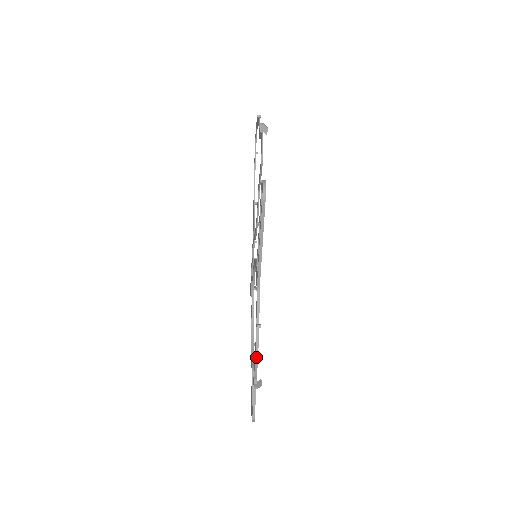
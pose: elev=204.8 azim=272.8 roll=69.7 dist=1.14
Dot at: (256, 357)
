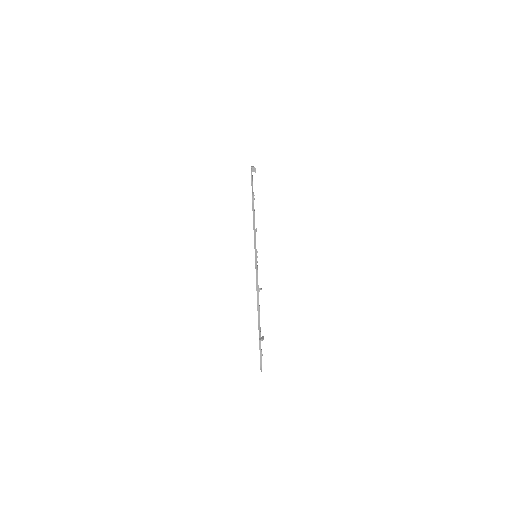
Dot at: (258, 315)
